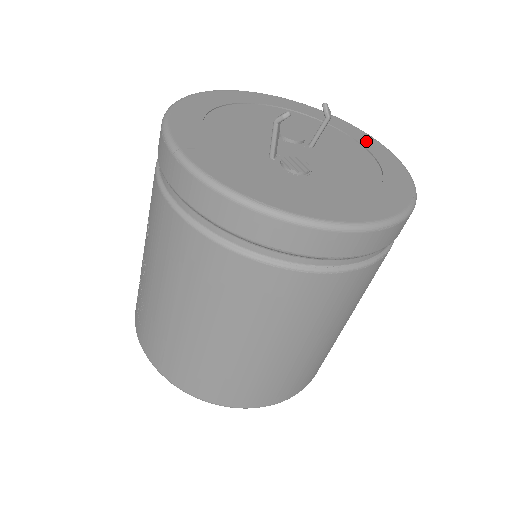
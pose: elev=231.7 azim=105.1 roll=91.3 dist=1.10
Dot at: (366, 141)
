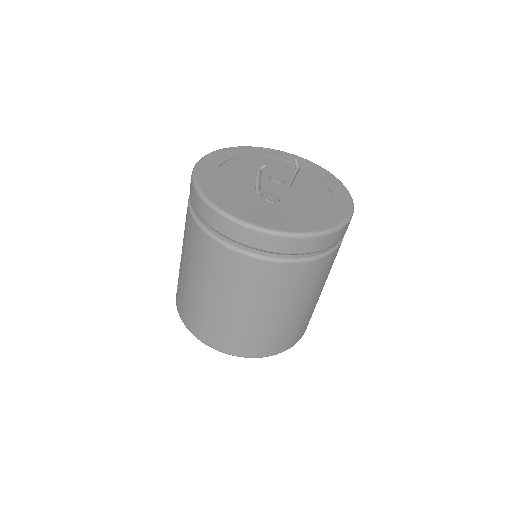
Dot at: (332, 183)
